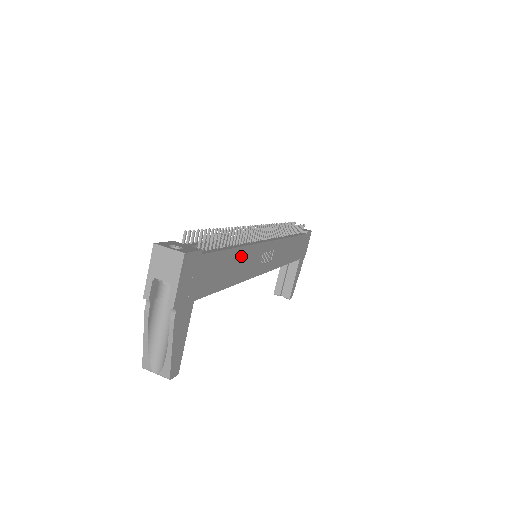
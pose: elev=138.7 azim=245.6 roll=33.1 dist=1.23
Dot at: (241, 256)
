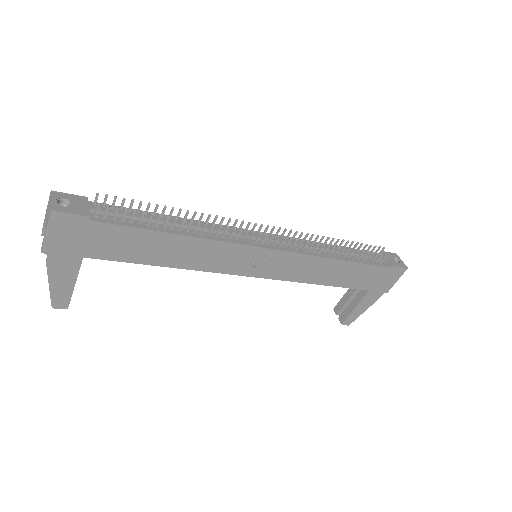
Dot at: (188, 245)
